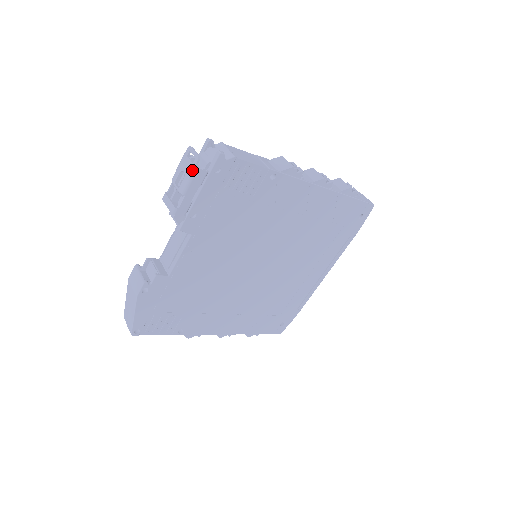
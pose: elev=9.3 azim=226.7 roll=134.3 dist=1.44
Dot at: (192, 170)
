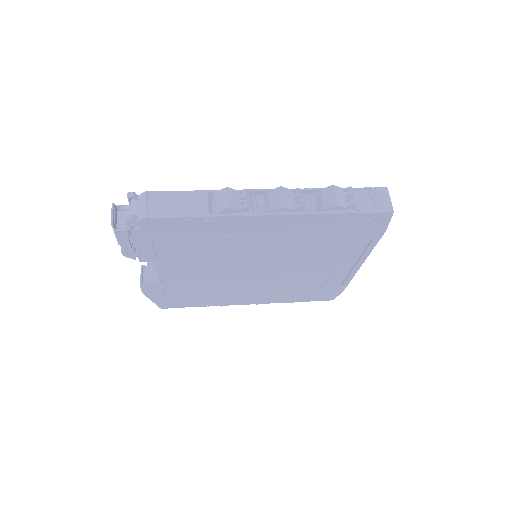
Dot at: (113, 230)
